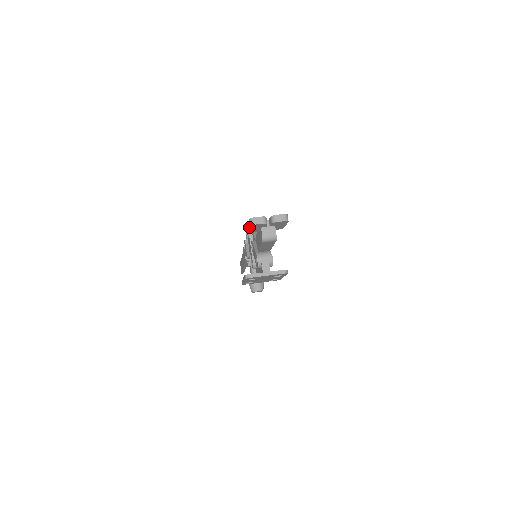
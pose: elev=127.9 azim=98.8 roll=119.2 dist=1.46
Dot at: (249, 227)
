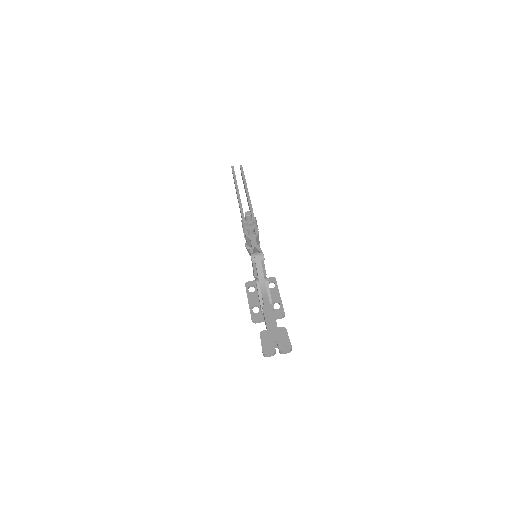
Dot at: occluded
